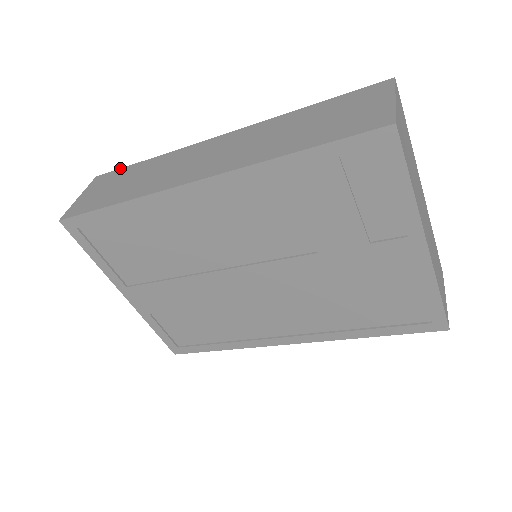
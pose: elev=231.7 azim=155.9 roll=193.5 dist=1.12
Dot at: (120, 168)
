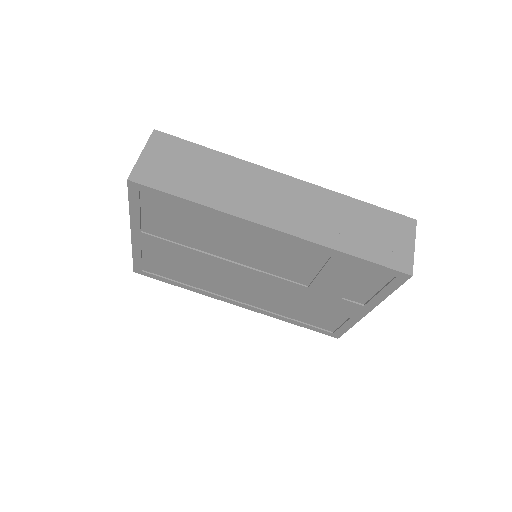
Dot at: occluded
